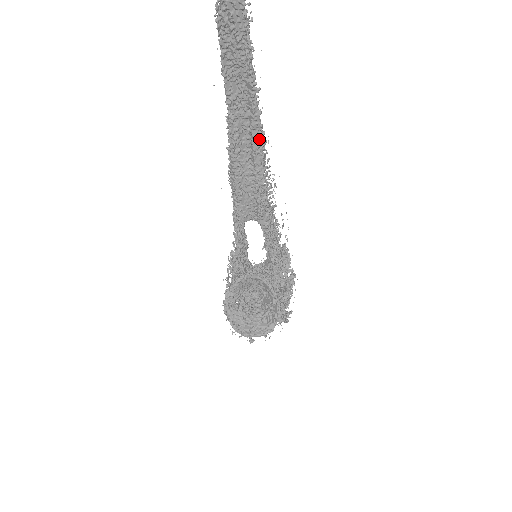
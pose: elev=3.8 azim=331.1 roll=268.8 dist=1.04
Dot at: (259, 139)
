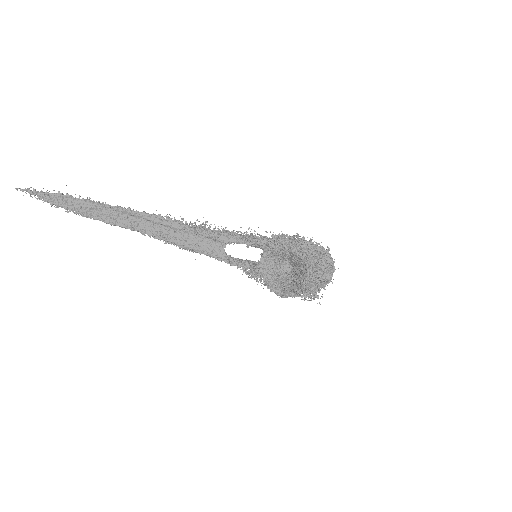
Dot at: (162, 219)
